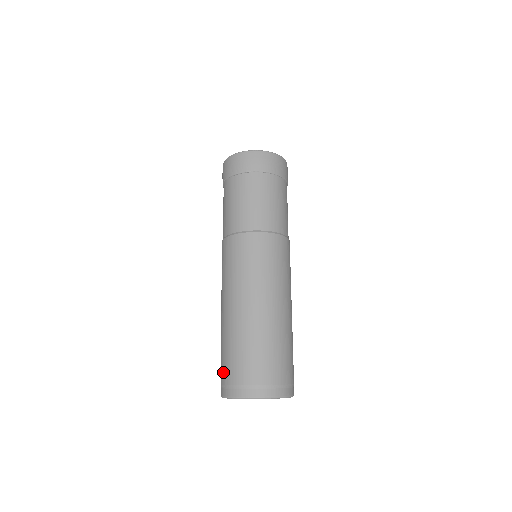
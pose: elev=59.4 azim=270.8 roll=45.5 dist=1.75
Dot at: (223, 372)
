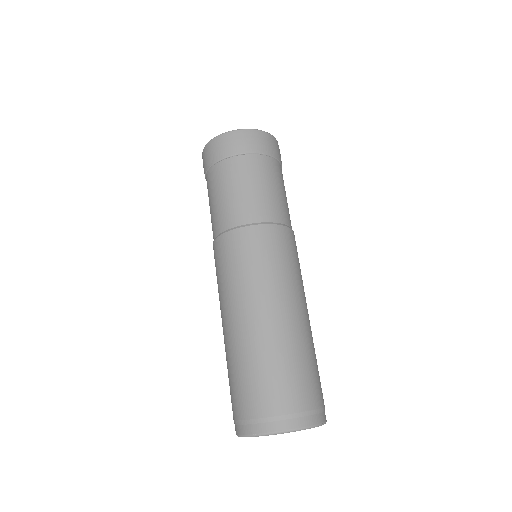
Dot at: occluded
